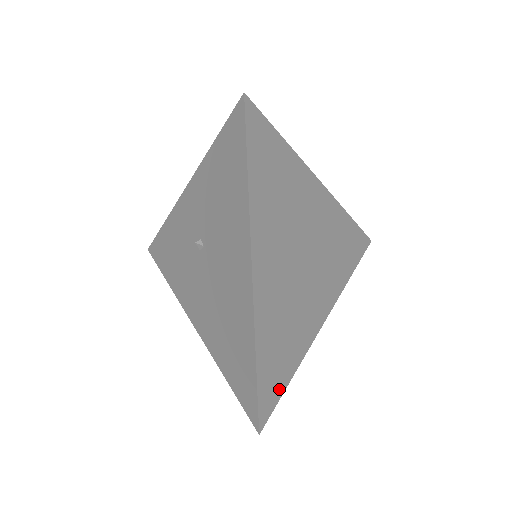
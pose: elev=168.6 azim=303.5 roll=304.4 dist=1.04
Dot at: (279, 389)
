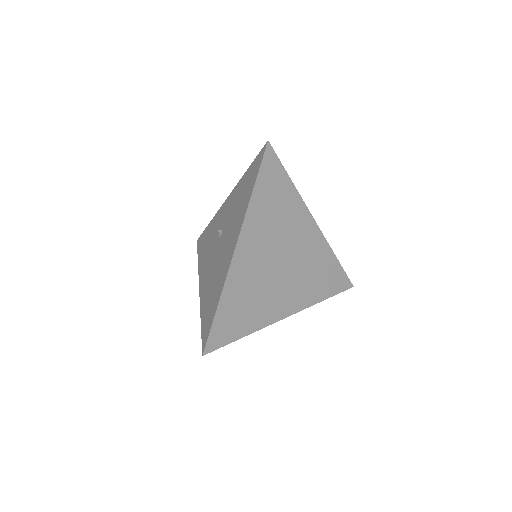
Dot at: (229, 337)
